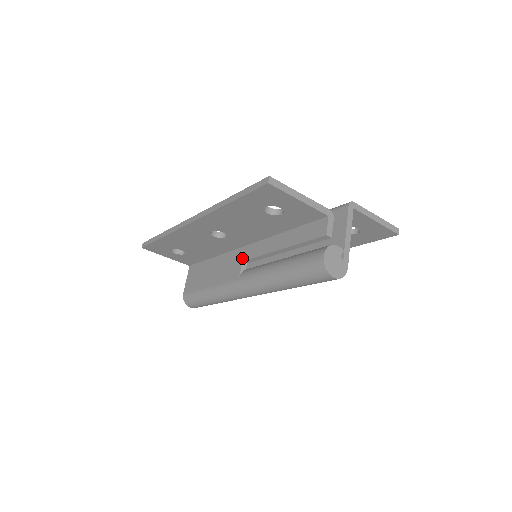
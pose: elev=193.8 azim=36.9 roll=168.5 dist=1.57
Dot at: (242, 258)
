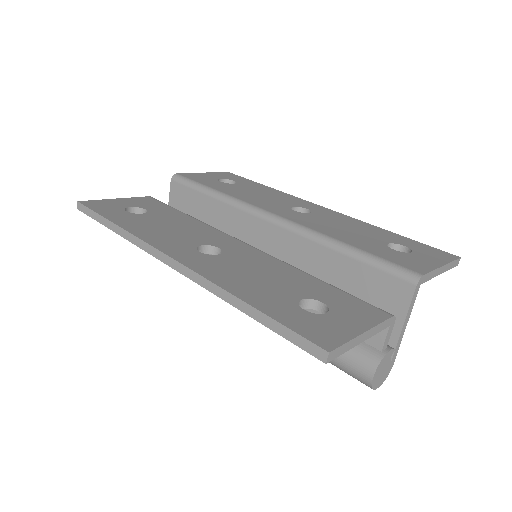
Dot at: occluded
